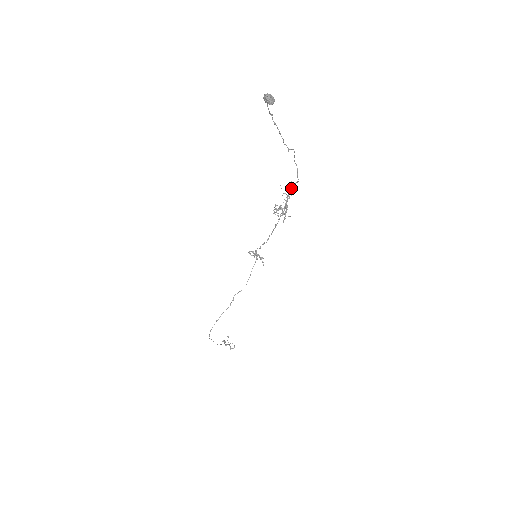
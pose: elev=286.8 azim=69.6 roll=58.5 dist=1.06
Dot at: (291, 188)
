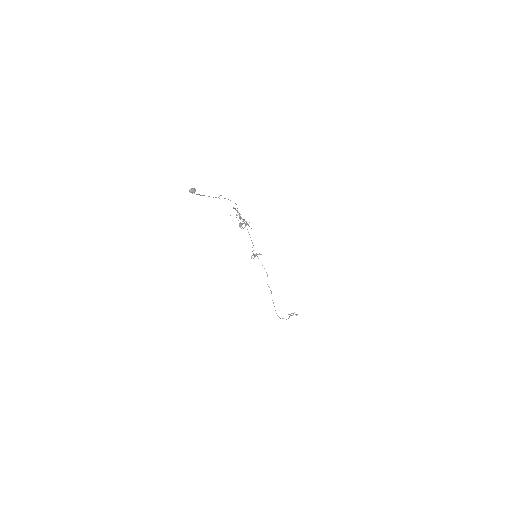
Dot at: (236, 210)
